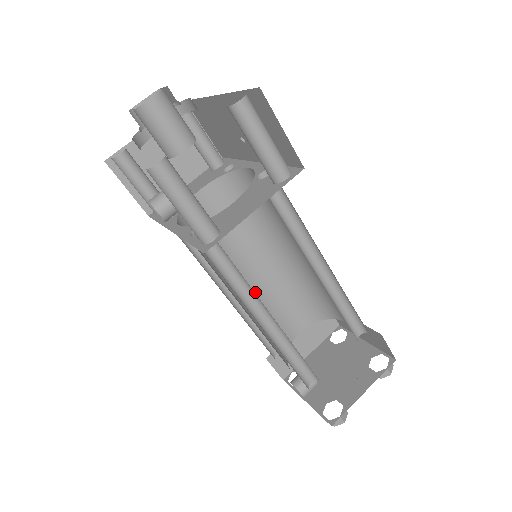
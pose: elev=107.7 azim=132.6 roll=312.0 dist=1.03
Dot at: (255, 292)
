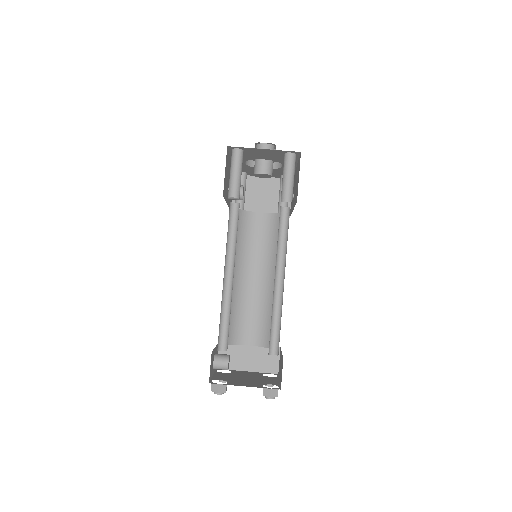
Dot at: (244, 290)
